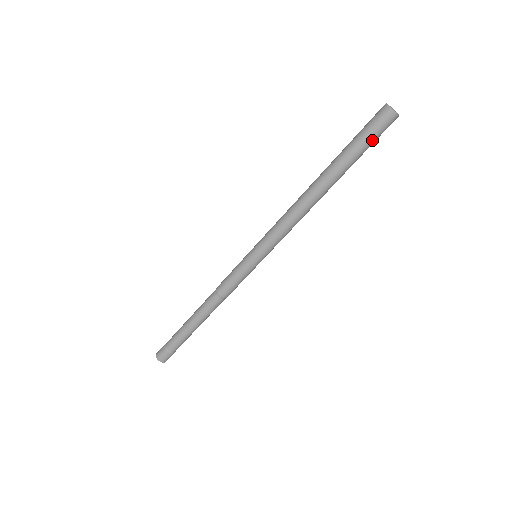
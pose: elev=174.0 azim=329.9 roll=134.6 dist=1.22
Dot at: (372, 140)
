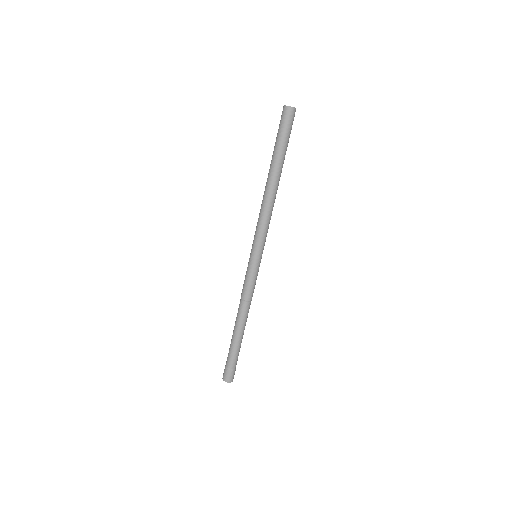
Dot at: (284, 131)
